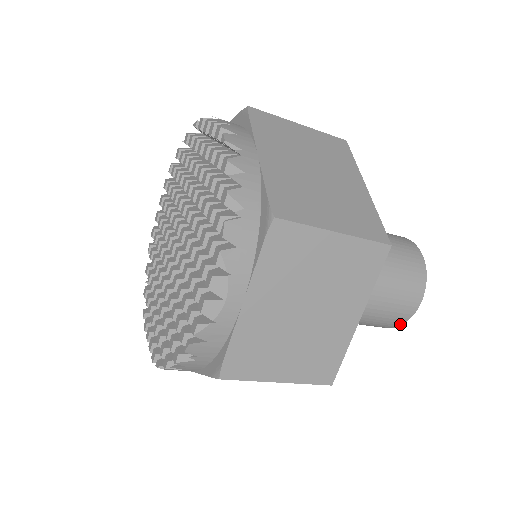
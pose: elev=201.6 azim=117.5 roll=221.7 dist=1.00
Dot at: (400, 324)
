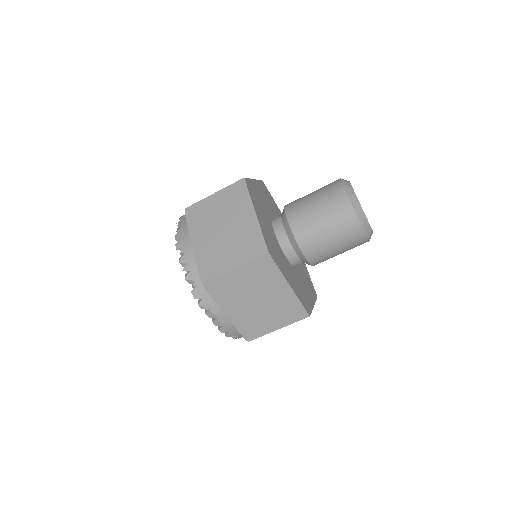
Dot at: (367, 240)
